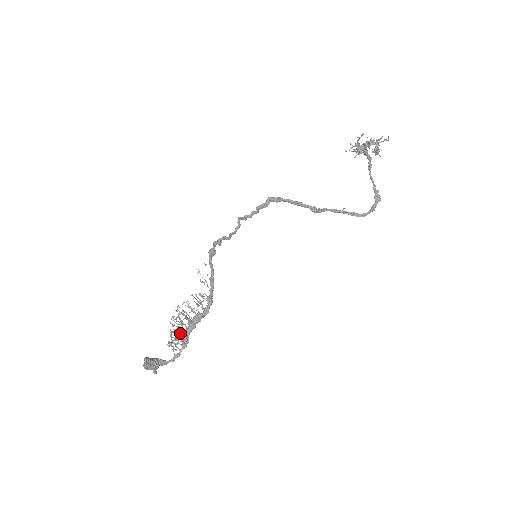
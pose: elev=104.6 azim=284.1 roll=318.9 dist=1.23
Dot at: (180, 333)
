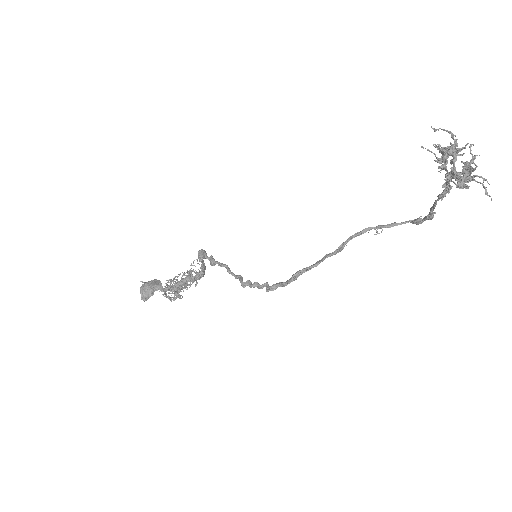
Dot at: (175, 294)
